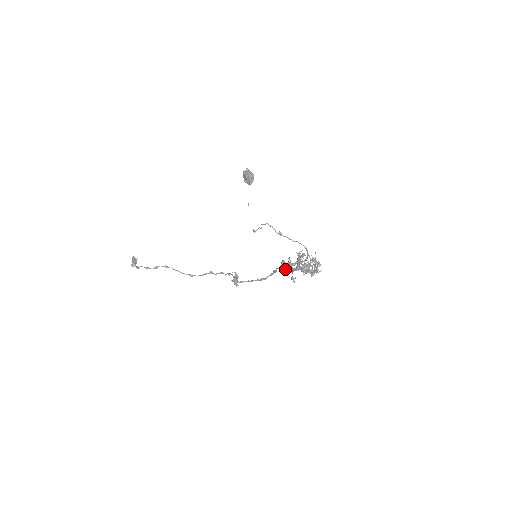
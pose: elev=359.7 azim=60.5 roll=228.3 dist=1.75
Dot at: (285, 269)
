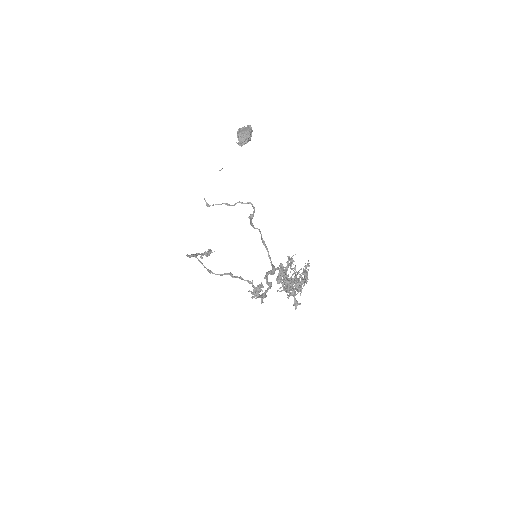
Dot at: (281, 283)
